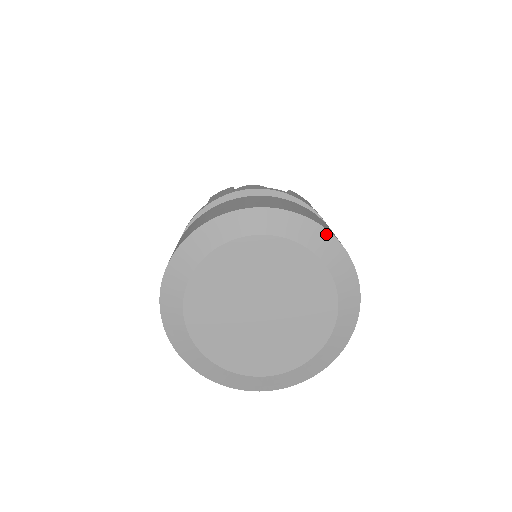
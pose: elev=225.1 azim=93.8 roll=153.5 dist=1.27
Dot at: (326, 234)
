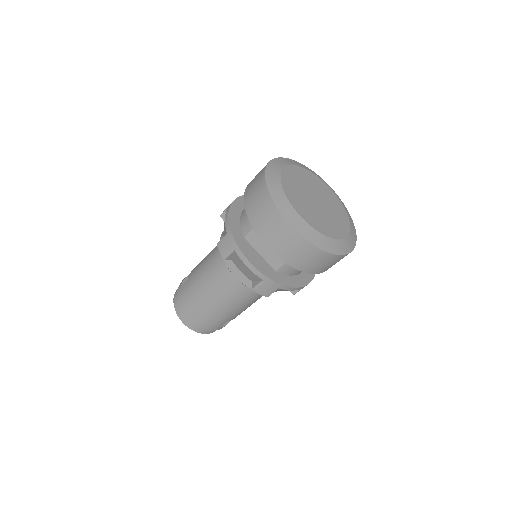
Dot at: occluded
